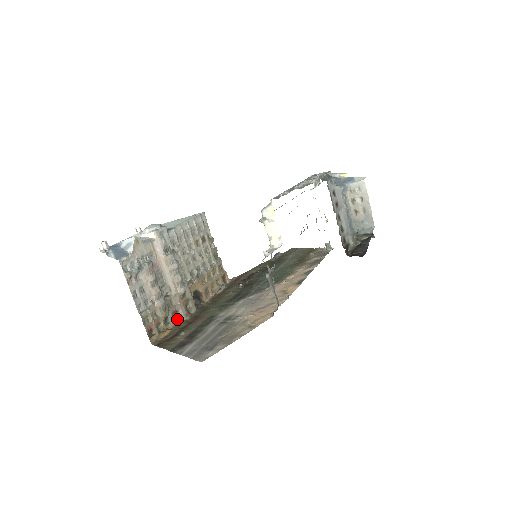
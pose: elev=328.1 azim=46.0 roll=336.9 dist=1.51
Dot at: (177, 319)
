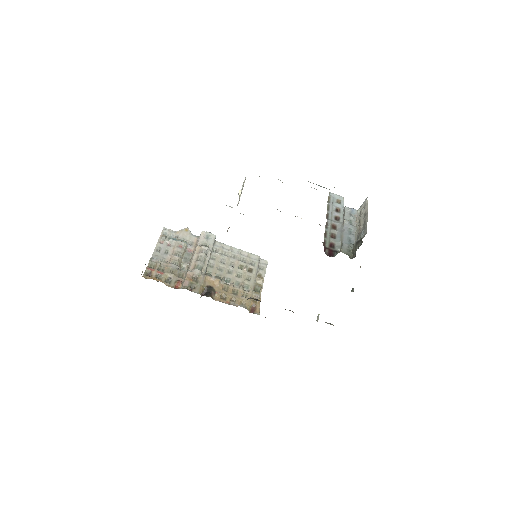
Dot at: (179, 288)
